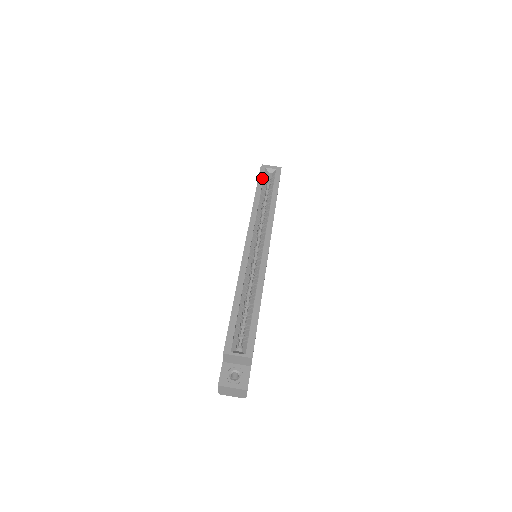
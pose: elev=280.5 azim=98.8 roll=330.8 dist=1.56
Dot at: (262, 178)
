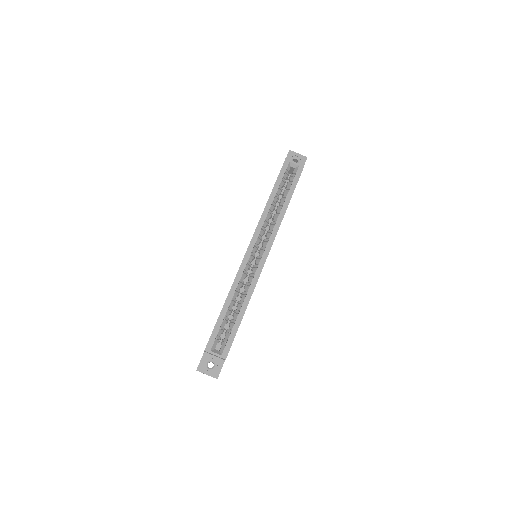
Dot at: (283, 175)
